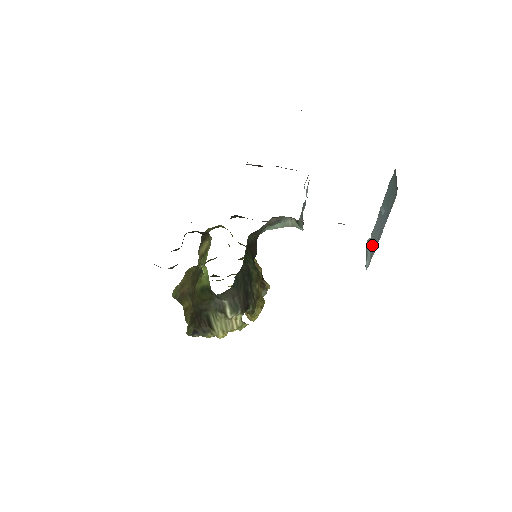
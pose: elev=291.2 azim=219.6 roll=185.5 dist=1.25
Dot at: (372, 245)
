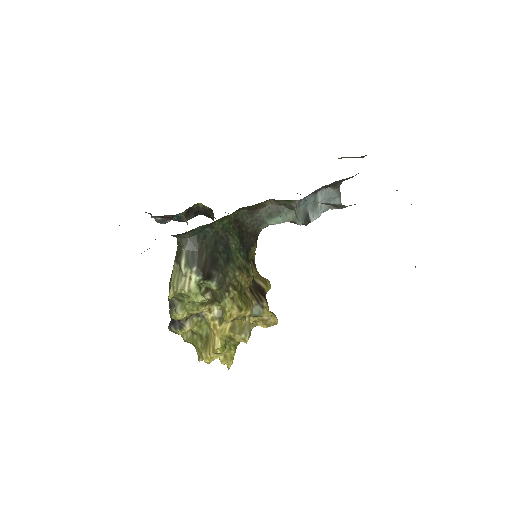
Dot at: occluded
